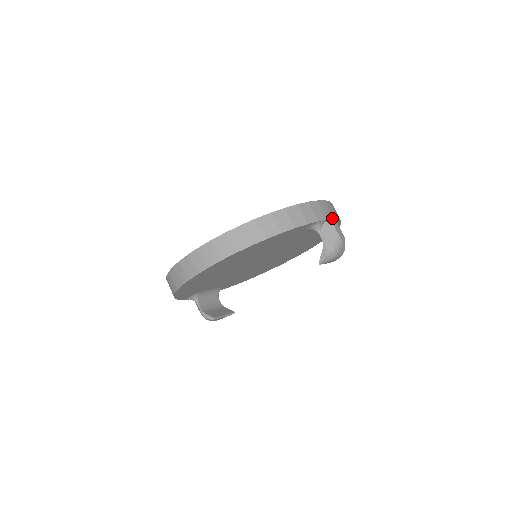
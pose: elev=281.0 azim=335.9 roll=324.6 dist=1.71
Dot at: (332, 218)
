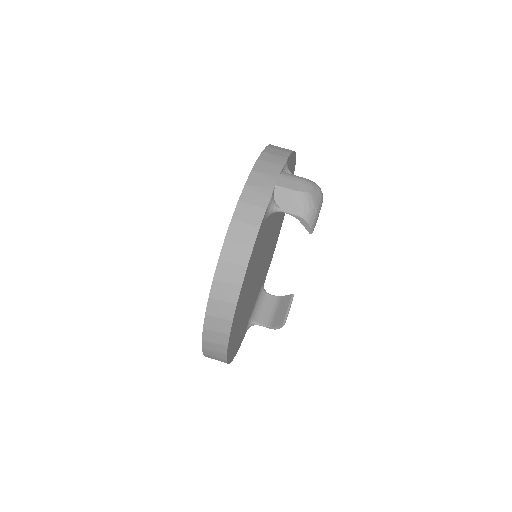
Dot at: (276, 181)
